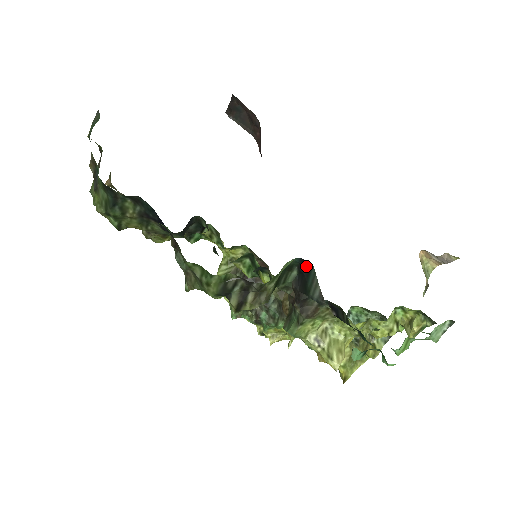
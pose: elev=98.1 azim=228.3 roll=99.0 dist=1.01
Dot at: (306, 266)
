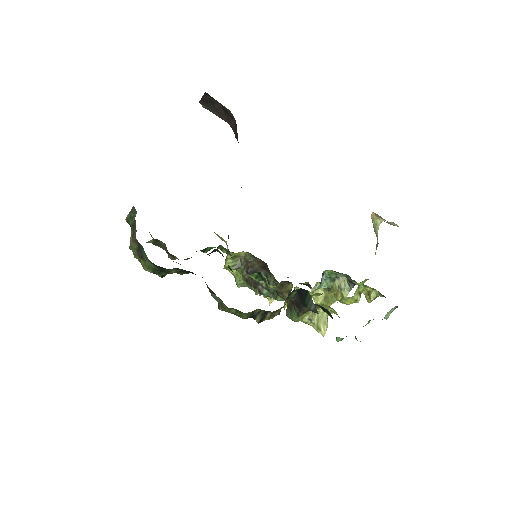
Dot at: (304, 291)
